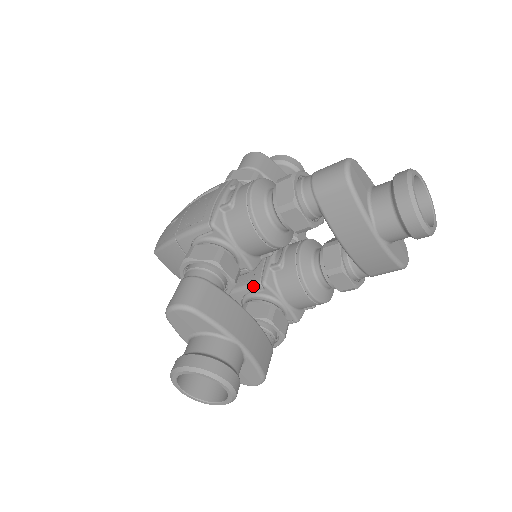
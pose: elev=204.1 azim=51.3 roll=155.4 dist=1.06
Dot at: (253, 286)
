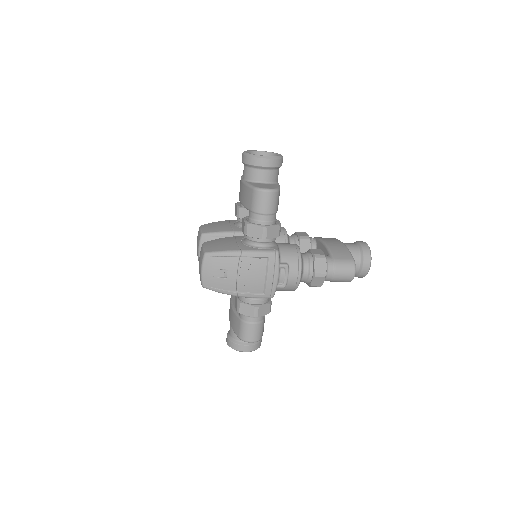
Dot at: occluded
